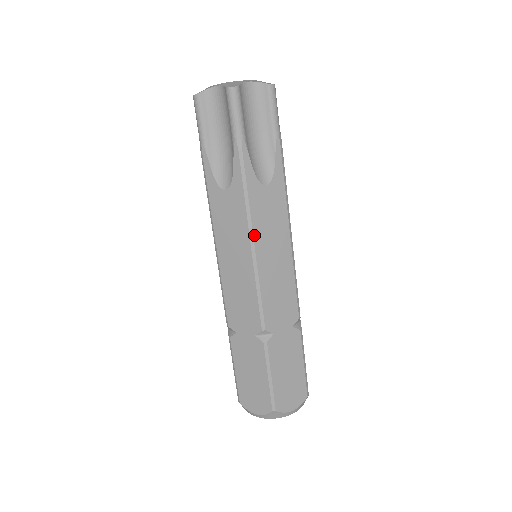
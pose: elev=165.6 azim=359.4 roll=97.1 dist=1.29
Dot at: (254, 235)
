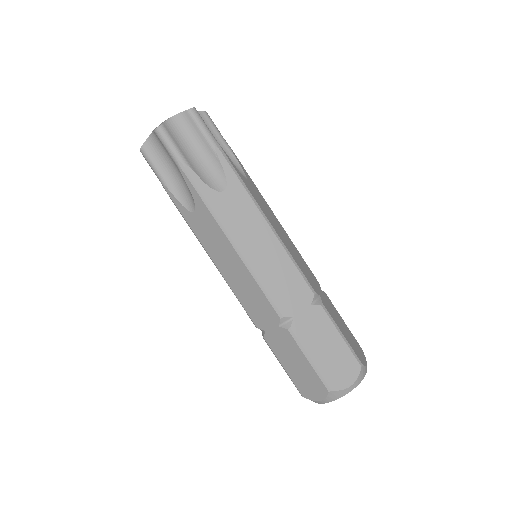
Dot at: (232, 237)
